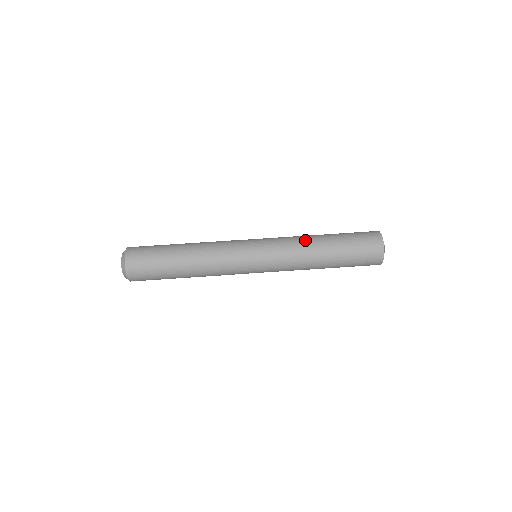
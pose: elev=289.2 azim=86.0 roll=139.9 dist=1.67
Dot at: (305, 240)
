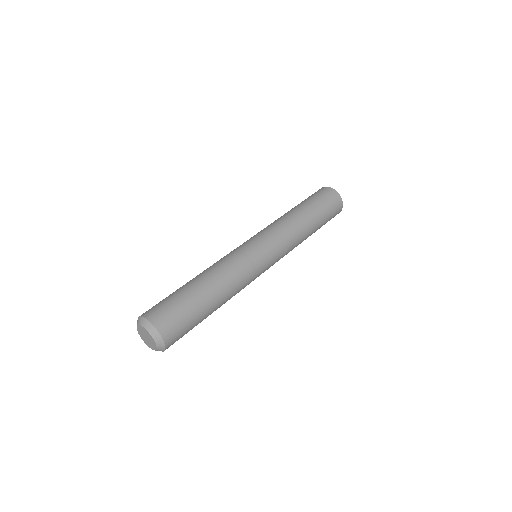
Dot at: (282, 217)
